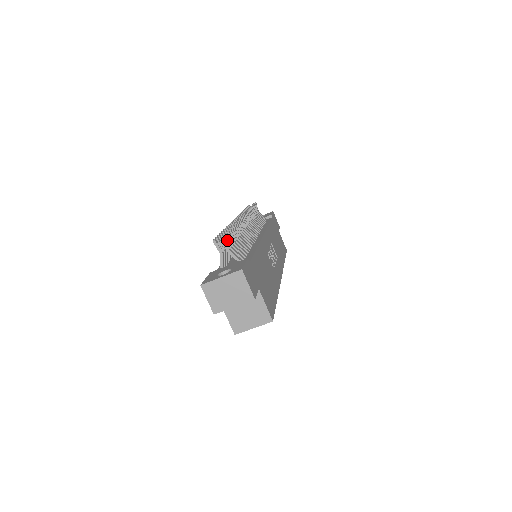
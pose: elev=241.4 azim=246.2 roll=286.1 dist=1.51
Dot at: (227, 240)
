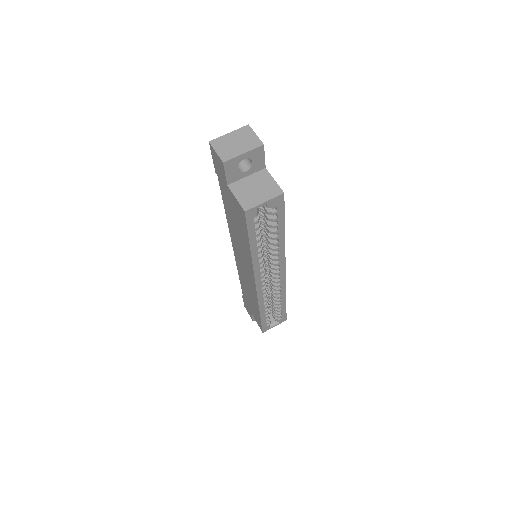
Dot at: occluded
